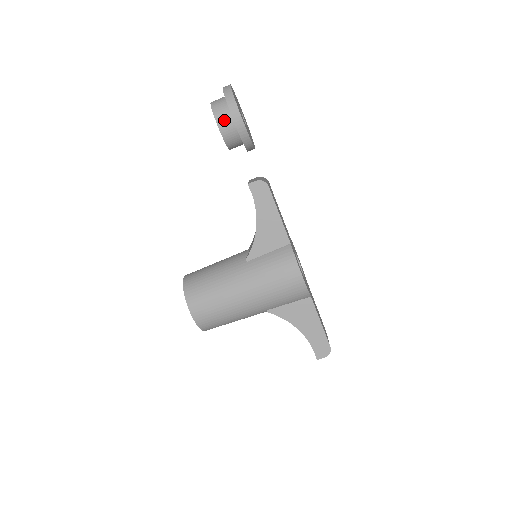
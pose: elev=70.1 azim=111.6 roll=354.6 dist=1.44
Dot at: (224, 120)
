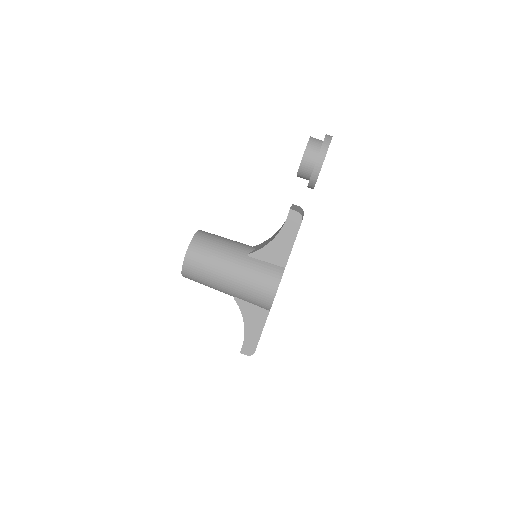
Dot at: (309, 157)
